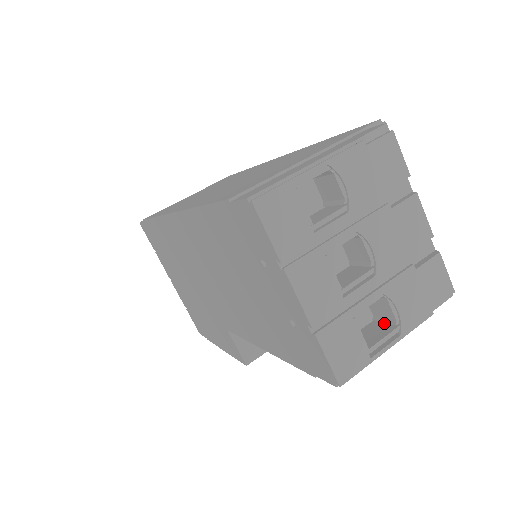
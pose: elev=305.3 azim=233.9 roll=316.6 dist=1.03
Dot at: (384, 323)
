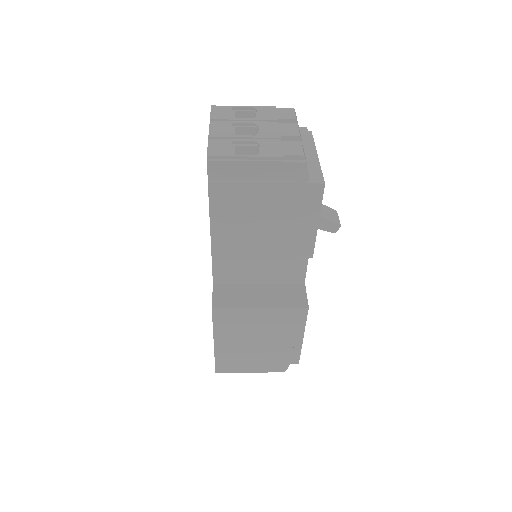
Dot at: occluded
